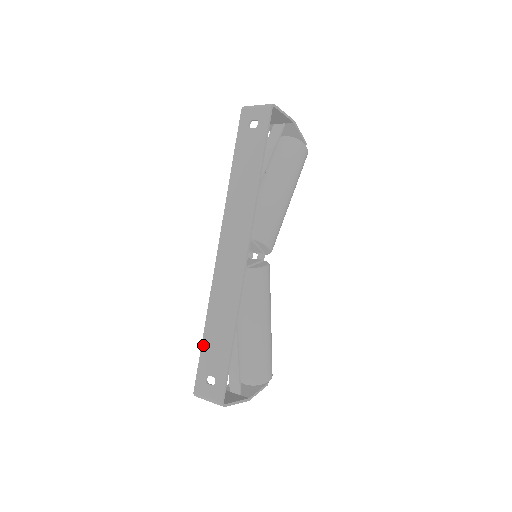
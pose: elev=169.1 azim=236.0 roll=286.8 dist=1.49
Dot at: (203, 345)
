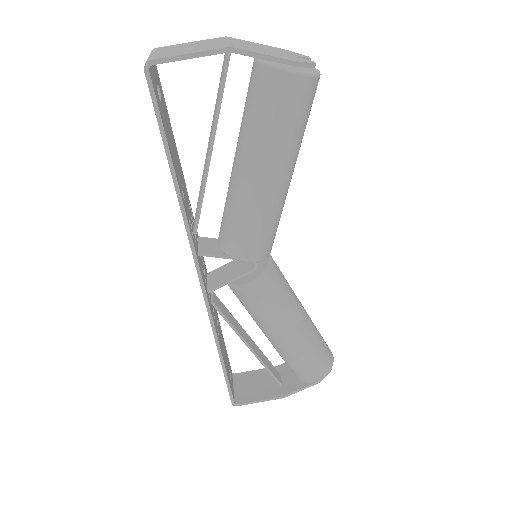
Dot at: occluded
